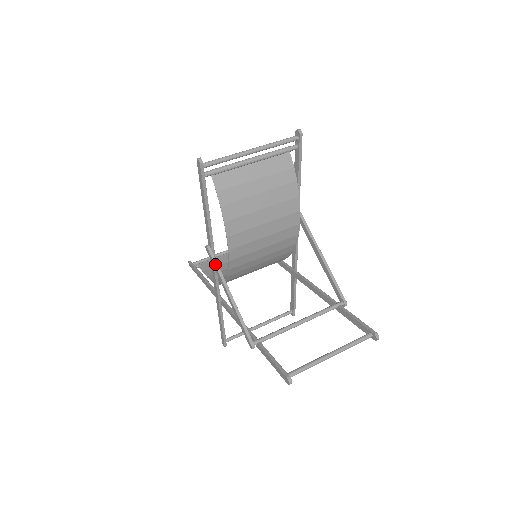
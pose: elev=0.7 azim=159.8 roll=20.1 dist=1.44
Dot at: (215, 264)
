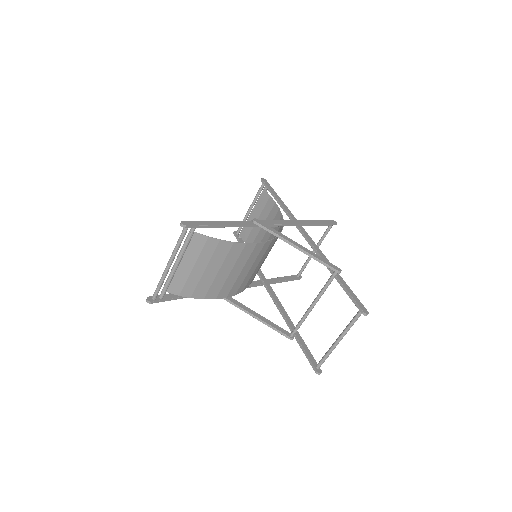
Dot at: (229, 302)
